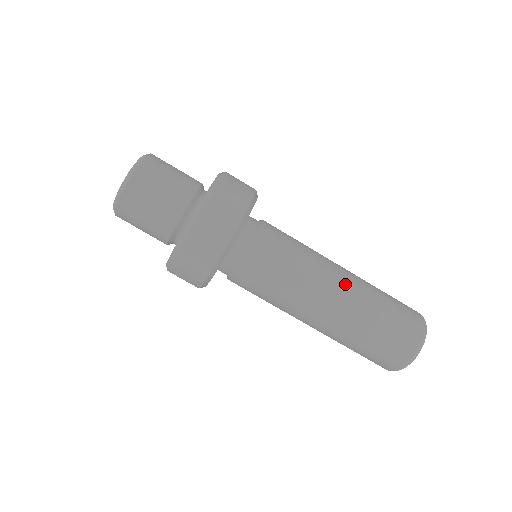
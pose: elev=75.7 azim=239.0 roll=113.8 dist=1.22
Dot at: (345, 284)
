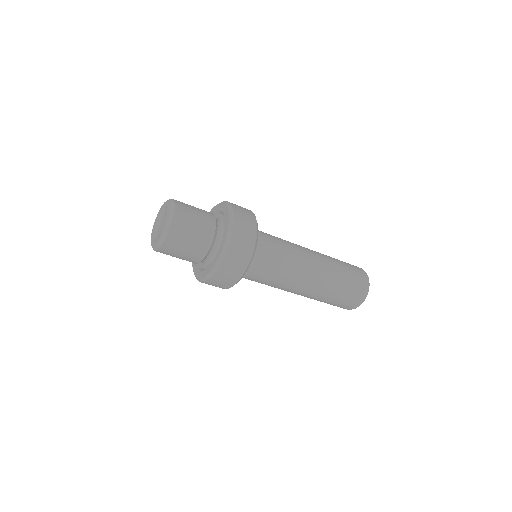
Dot at: (318, 257)
